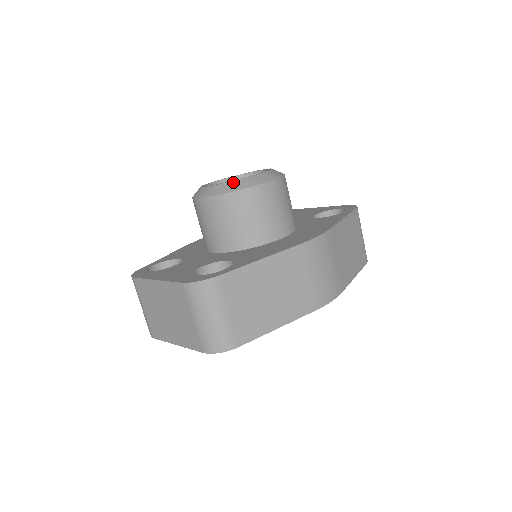
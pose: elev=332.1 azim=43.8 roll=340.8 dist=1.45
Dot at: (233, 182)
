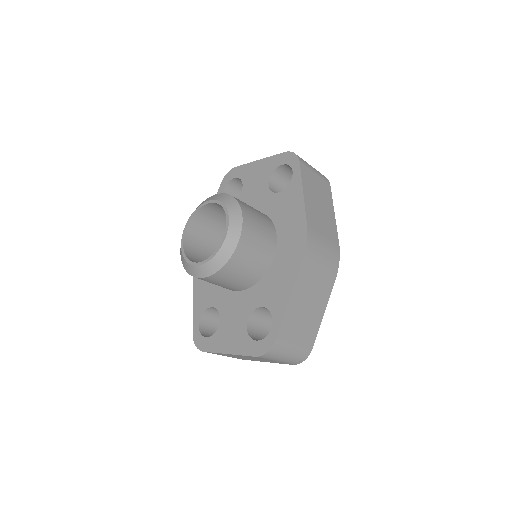
Dot at: (217, 256)
